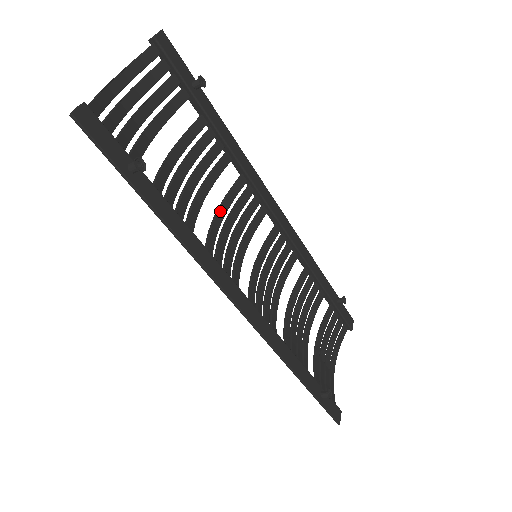
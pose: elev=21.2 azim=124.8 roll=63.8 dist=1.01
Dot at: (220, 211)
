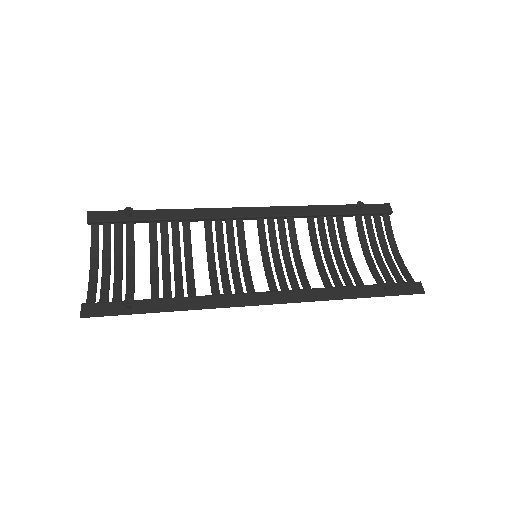
Dot at: (209, 258)
